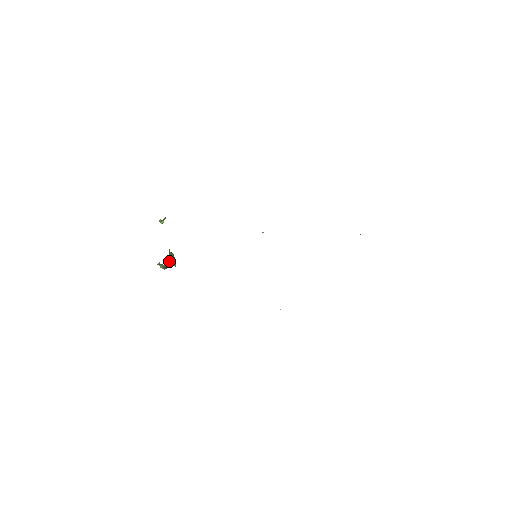
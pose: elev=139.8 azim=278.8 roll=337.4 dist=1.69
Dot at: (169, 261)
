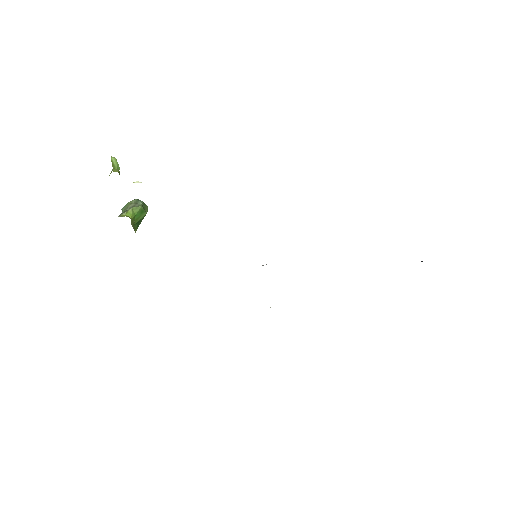
Dot at: occluded
